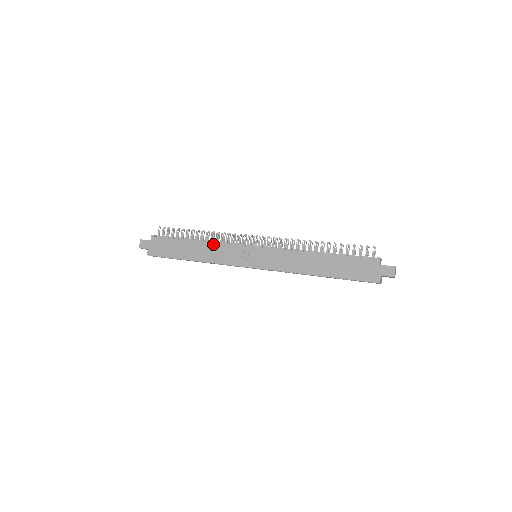
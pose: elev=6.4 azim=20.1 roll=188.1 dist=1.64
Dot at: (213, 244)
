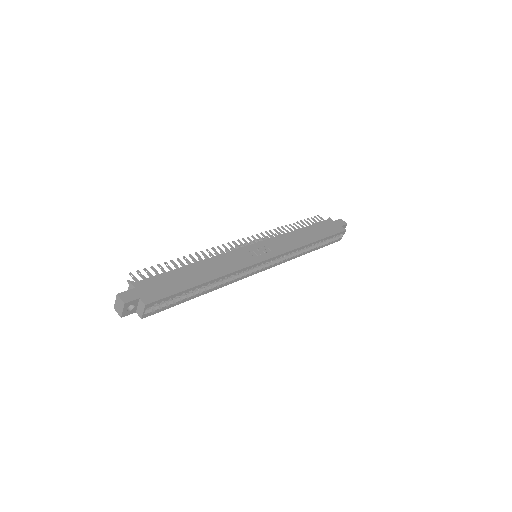
Dot at: (214, 258)
